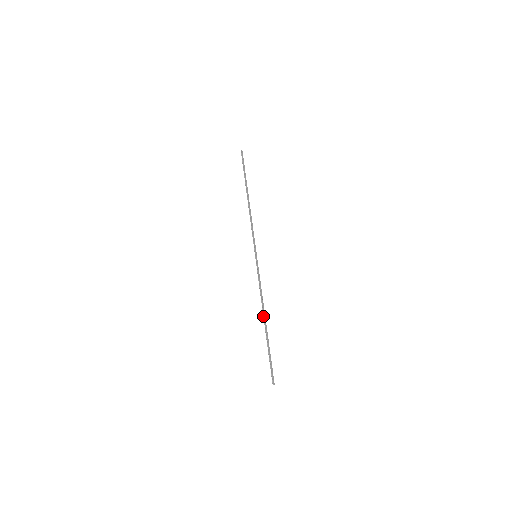
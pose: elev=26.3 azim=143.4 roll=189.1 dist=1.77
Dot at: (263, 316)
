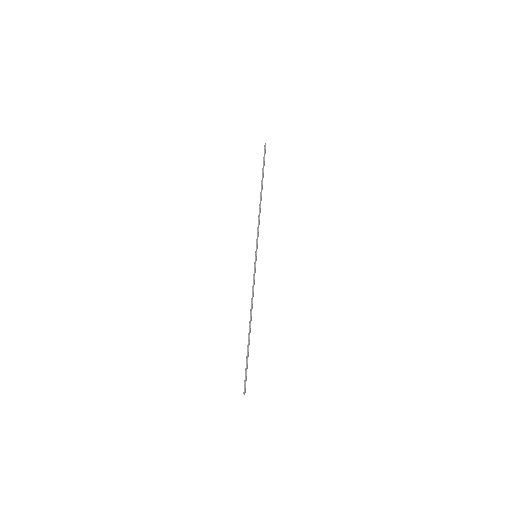
Dot at: (250, 320)
